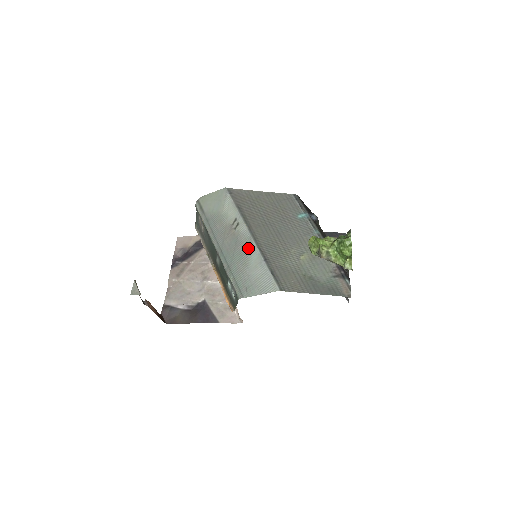
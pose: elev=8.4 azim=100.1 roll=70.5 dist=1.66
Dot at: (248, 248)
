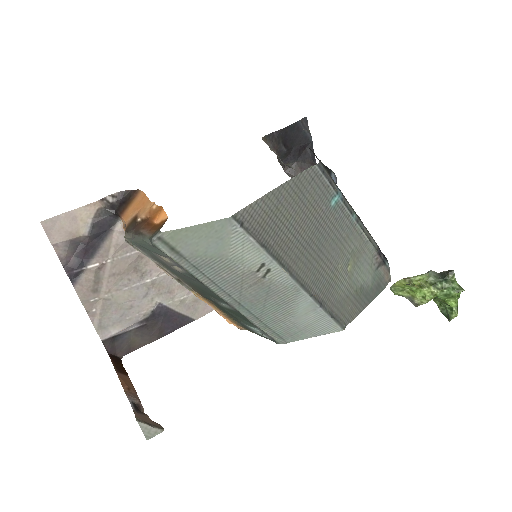
Dot at: (292, 298)
